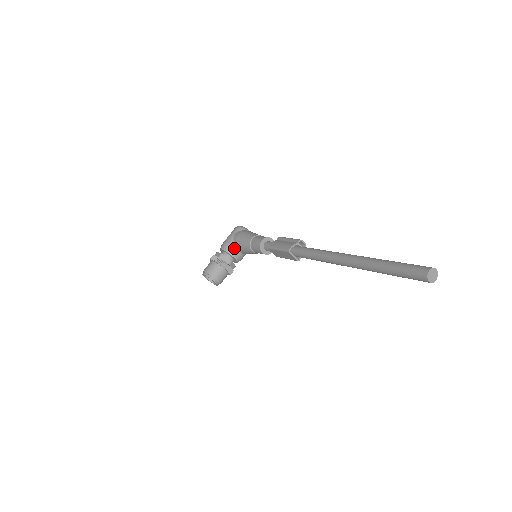
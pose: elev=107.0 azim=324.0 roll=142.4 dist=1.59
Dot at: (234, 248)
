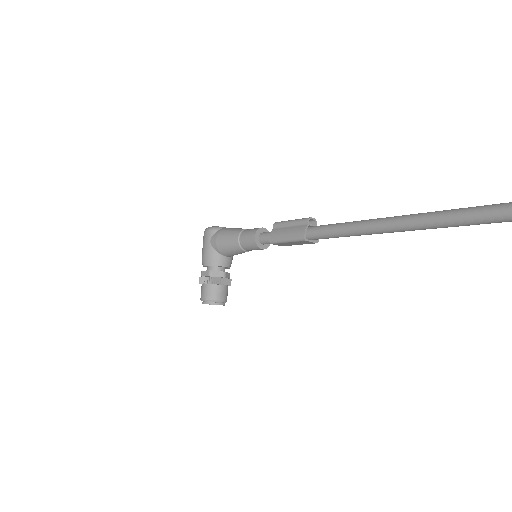
Dot at: (220, 257)
